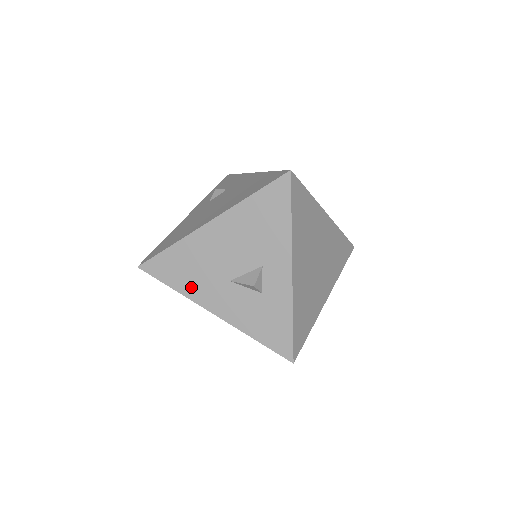
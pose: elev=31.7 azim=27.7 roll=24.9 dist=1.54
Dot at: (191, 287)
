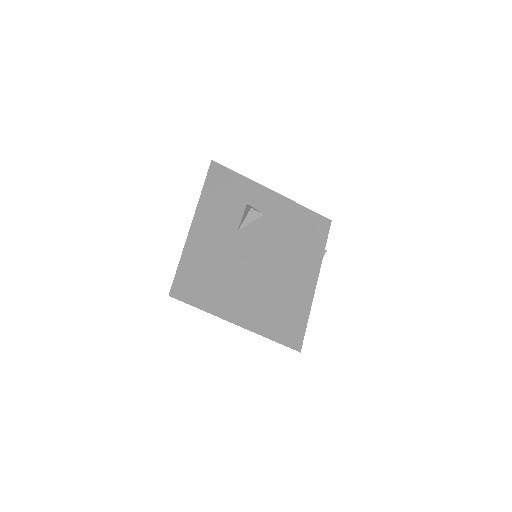
Dot at: (217, 263)
